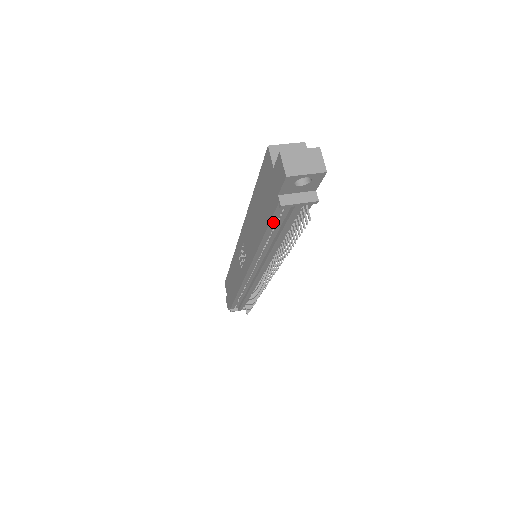
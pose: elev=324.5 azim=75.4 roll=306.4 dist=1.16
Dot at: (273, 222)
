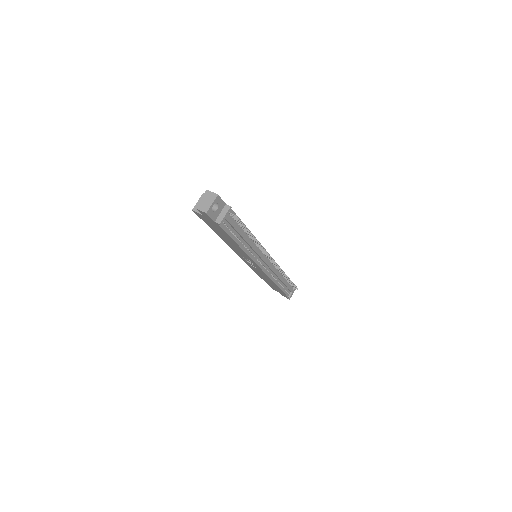
Dot at: (229, 233)
